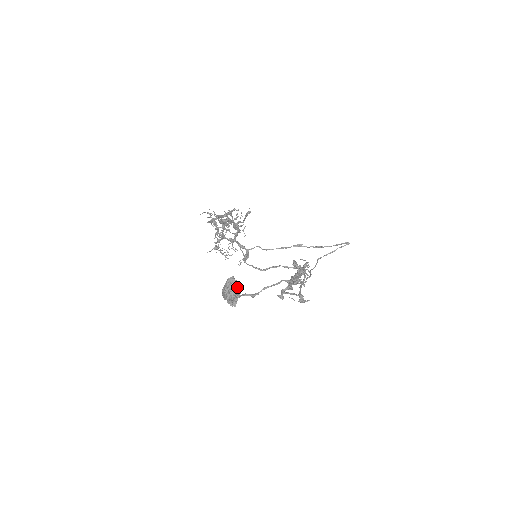
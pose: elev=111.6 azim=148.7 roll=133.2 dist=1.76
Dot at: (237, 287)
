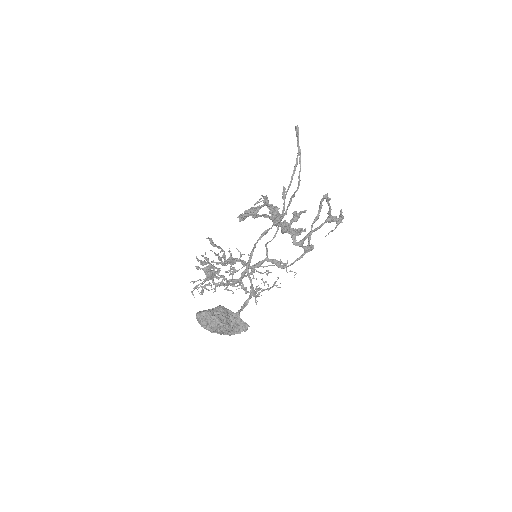
Dot at: (208, 315)
